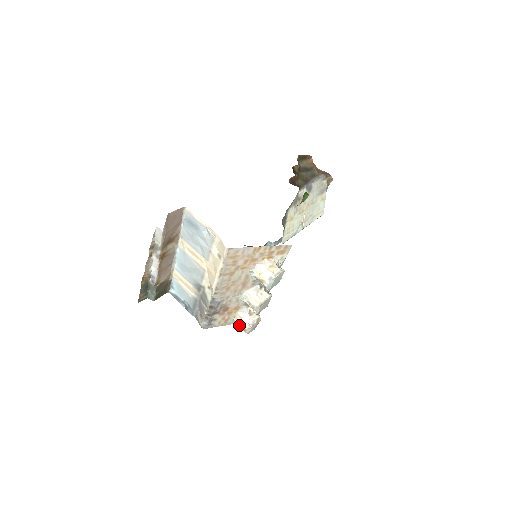
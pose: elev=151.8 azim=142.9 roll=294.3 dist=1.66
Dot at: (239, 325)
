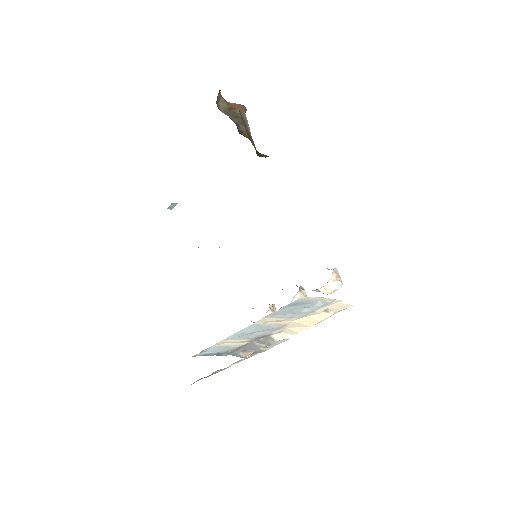
Dot at: occluded
